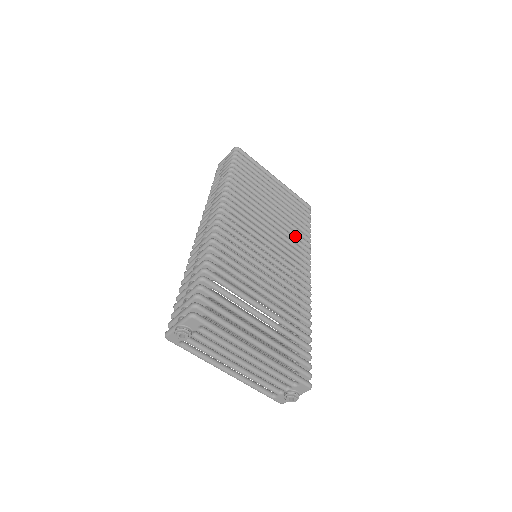
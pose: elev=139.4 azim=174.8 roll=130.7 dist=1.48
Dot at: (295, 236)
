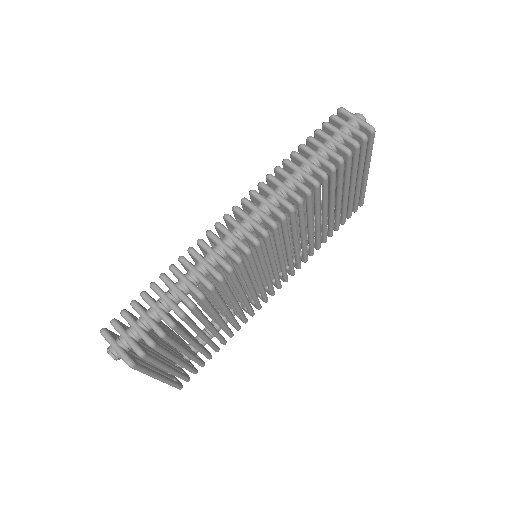
Dot at: (310, 246)
